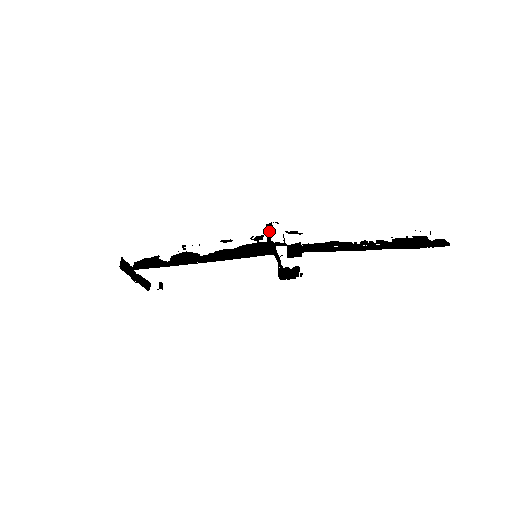
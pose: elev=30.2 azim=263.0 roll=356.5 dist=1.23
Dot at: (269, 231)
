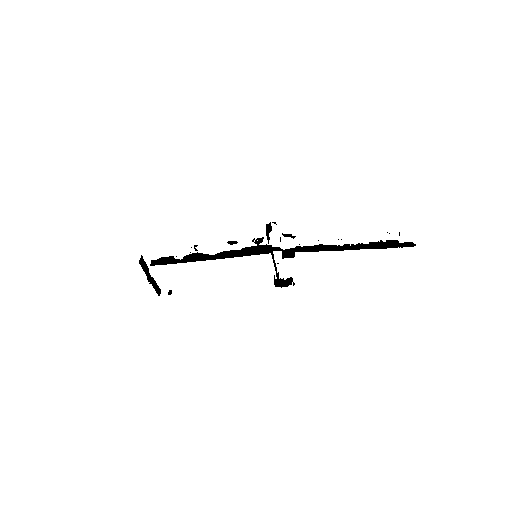
Dot at: (268, 232)
